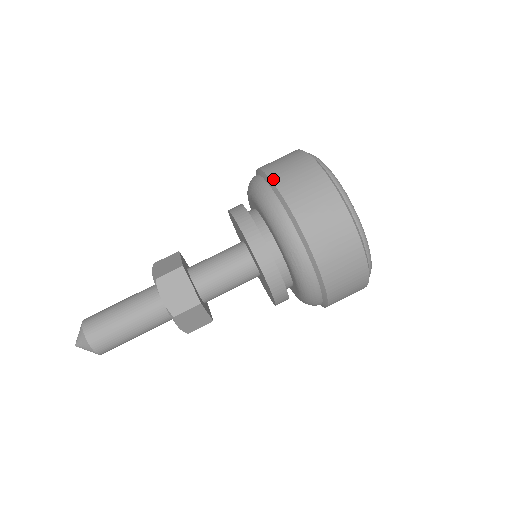
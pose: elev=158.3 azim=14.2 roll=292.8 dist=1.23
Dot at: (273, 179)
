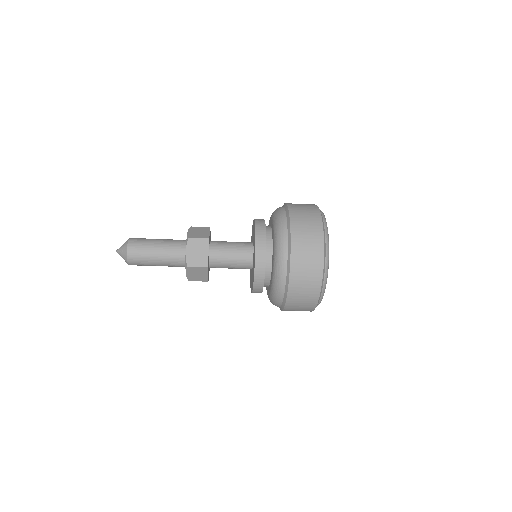
Dot at: (291, 217)
